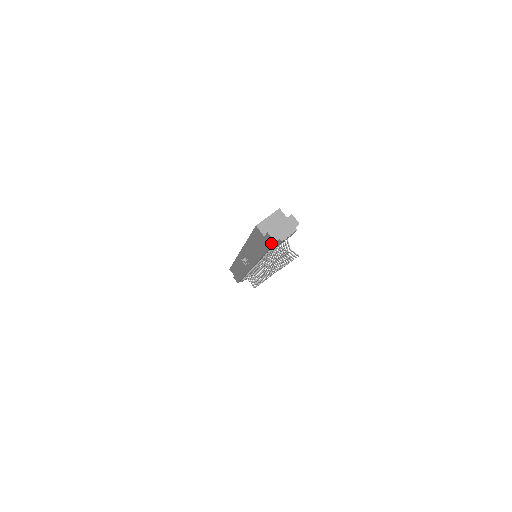
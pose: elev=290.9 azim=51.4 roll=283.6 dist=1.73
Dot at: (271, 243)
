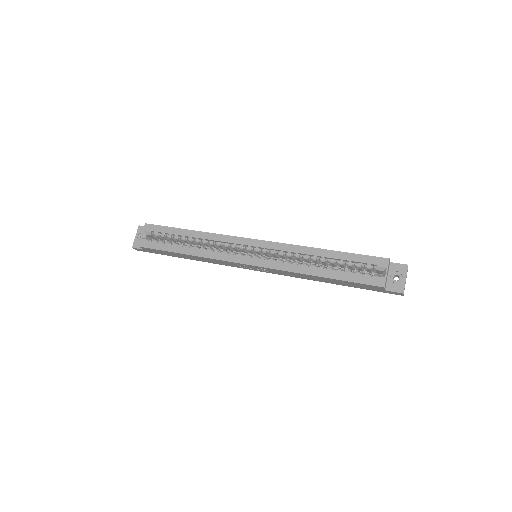
Dot at: (391, 293)
